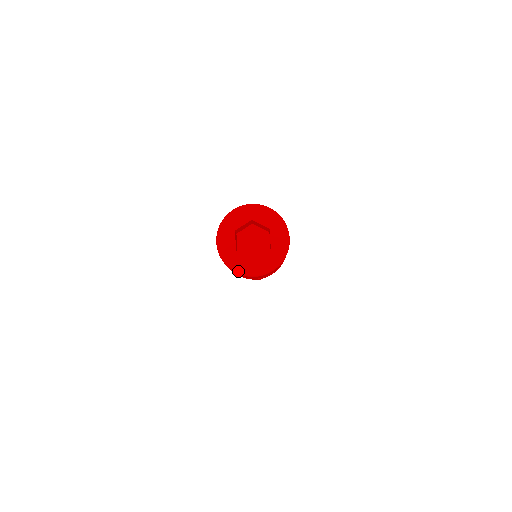
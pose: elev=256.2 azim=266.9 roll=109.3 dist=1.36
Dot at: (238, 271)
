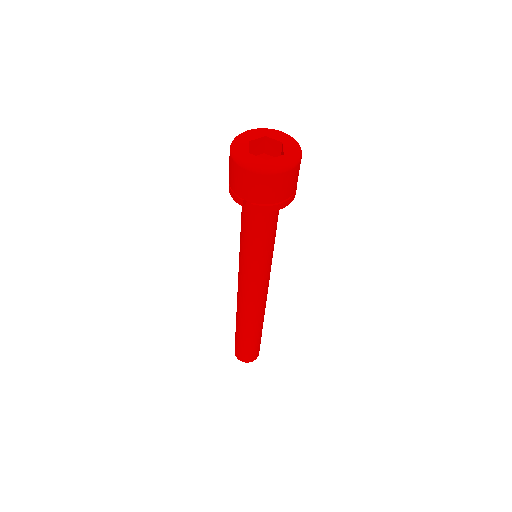
Dot at: (286, 167)
